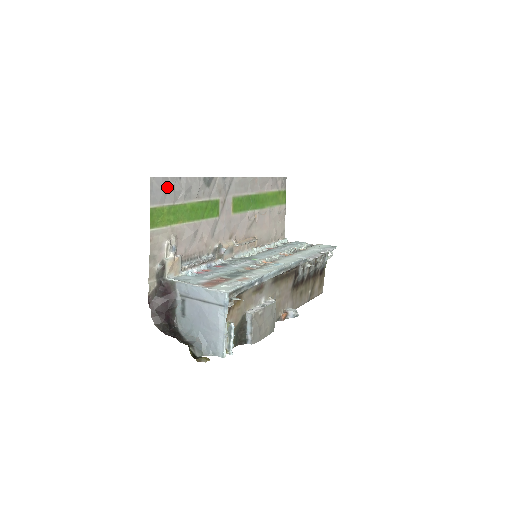
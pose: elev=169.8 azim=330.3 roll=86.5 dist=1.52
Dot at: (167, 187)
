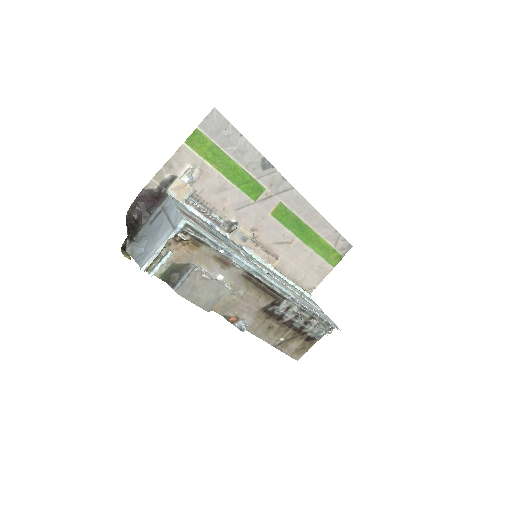
Dot at: (224, 130)
